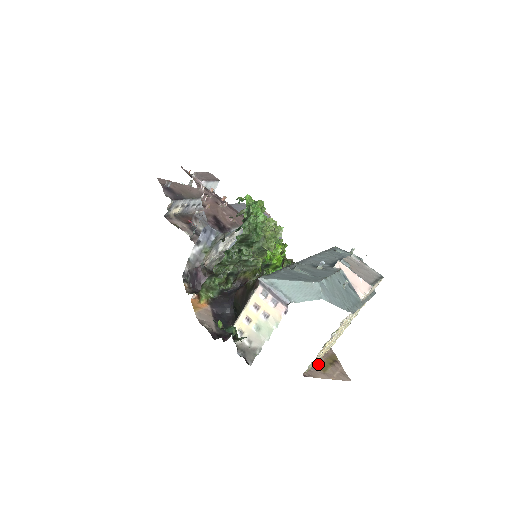
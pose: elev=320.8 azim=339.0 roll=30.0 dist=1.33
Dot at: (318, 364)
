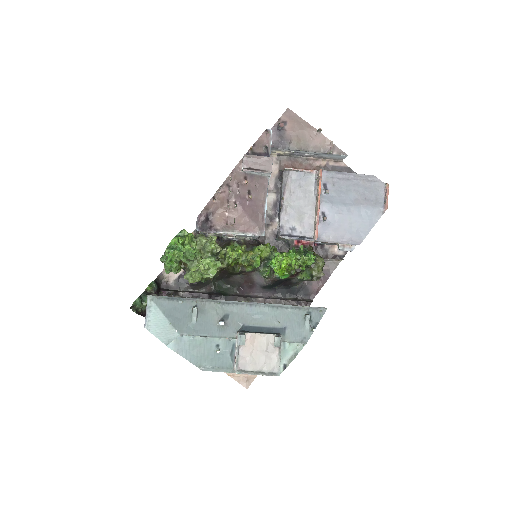
Dot at: occluded
